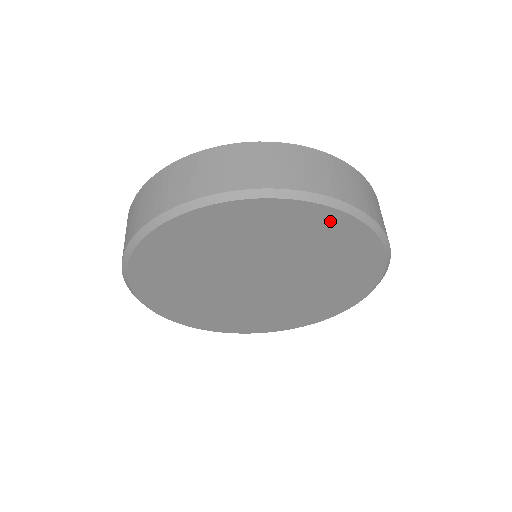
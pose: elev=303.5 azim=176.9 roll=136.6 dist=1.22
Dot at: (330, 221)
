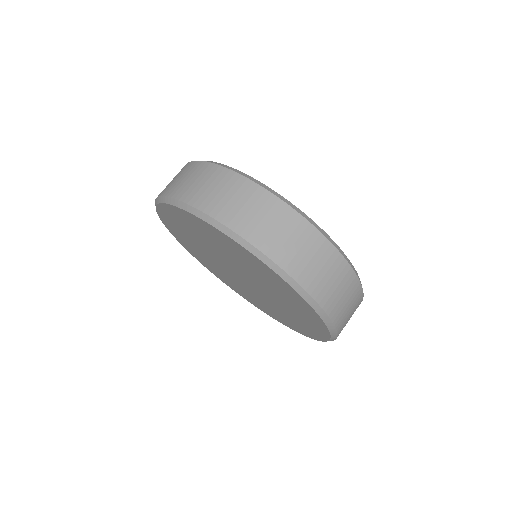
Dot at: (289, 290)
